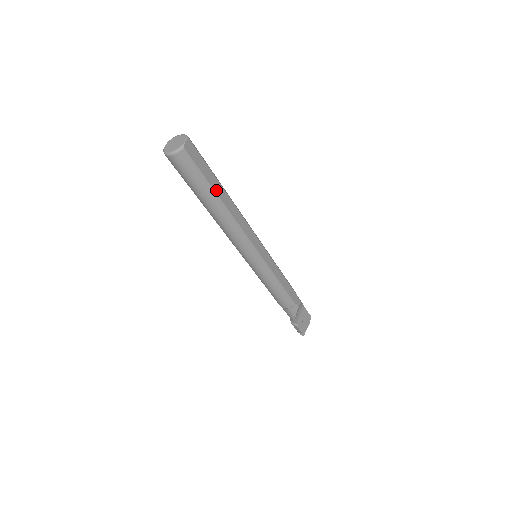
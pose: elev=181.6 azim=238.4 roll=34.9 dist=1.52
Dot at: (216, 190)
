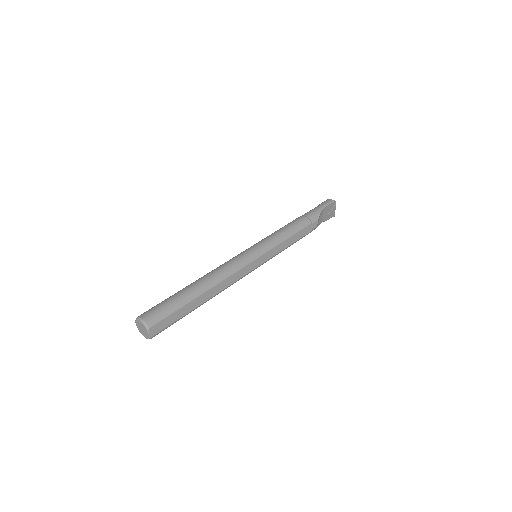
Dot at: (193, 307)
